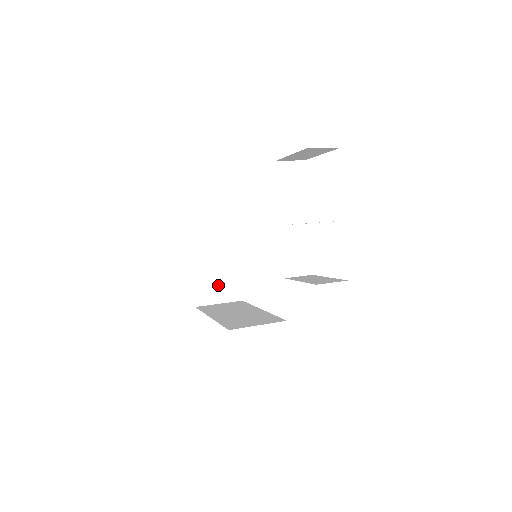
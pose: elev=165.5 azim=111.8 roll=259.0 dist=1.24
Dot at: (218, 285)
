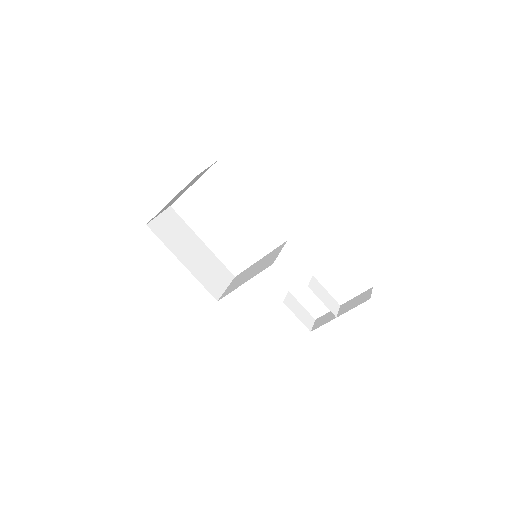
Dot at: occluded
